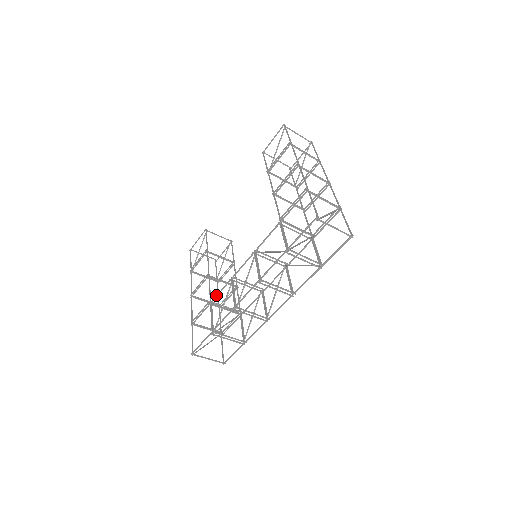
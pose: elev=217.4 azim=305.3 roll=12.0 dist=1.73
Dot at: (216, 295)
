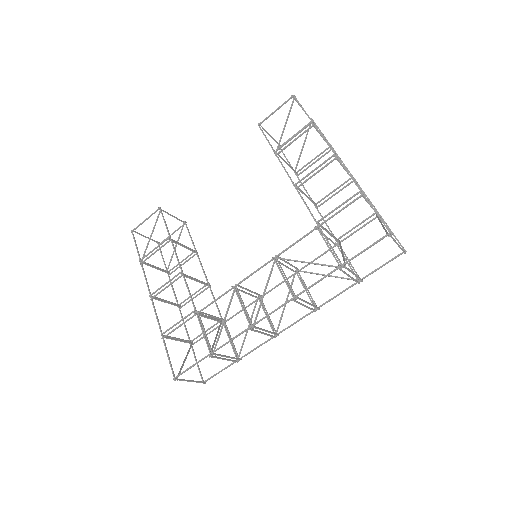
Dot at: (208, 304)
